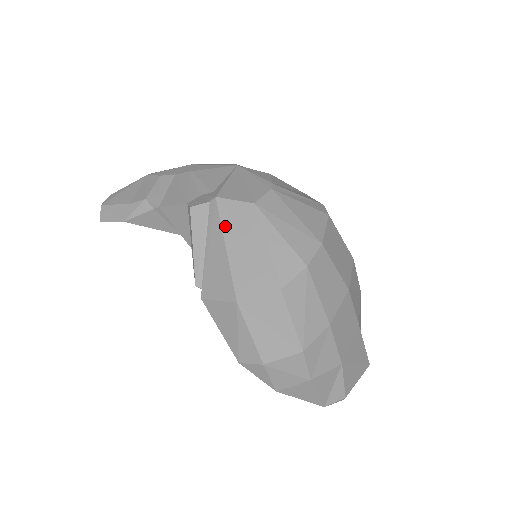
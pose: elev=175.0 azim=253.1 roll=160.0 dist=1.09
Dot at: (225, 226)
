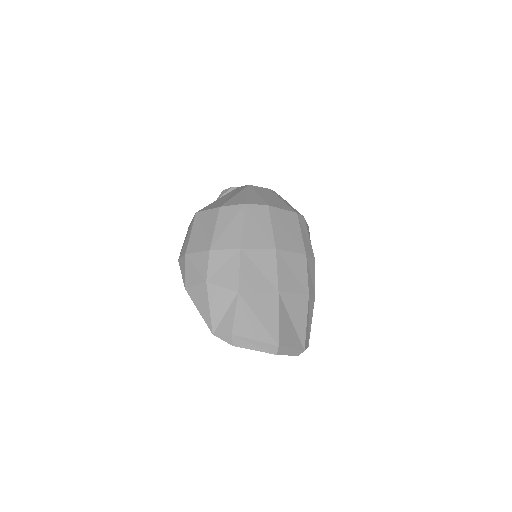
Dot at: (228, 194)
